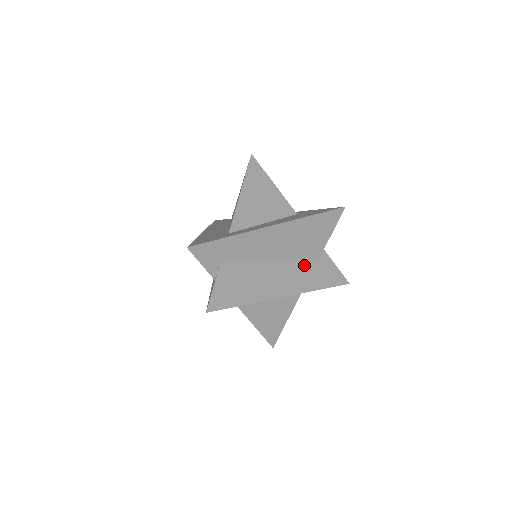
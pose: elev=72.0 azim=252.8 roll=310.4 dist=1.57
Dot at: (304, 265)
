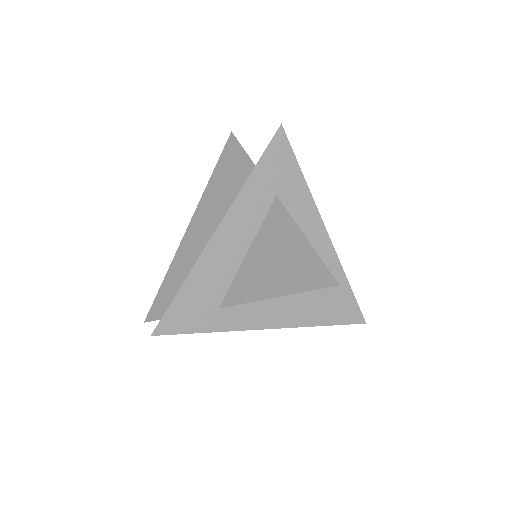
Dot at: occluded
